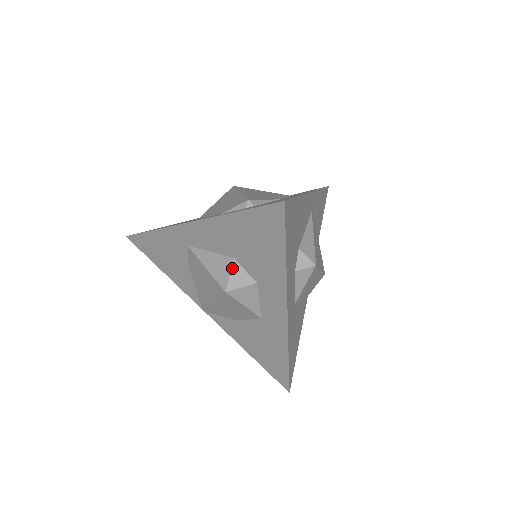
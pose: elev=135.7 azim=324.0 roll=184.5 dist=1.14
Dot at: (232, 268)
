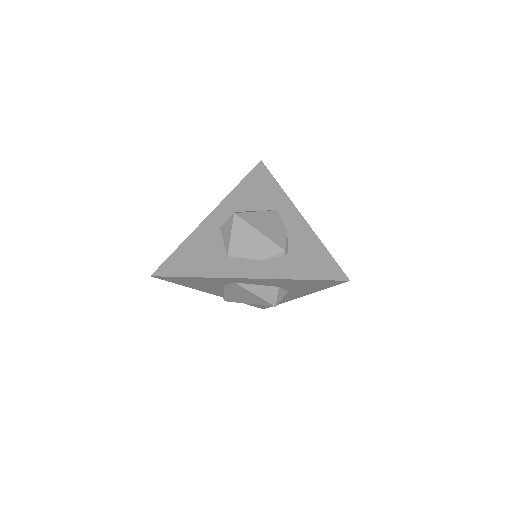
Dot at: (278, 293)
